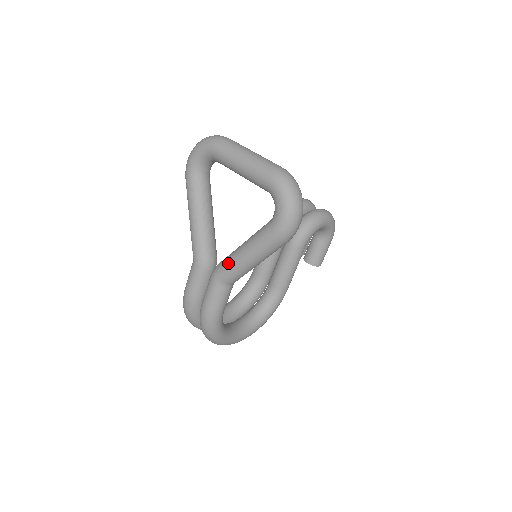
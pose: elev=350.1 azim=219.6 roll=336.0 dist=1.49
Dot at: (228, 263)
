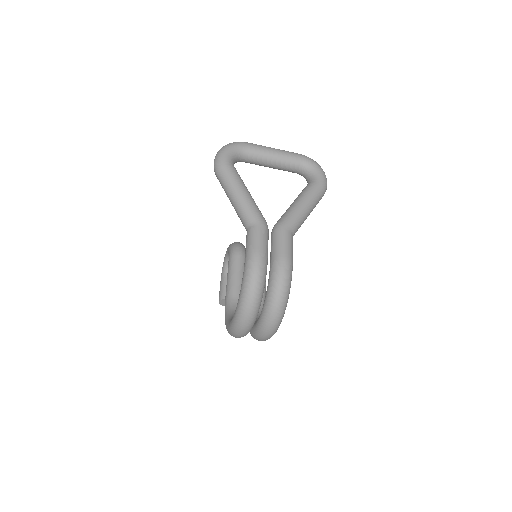
Dot at: (293, 213)
